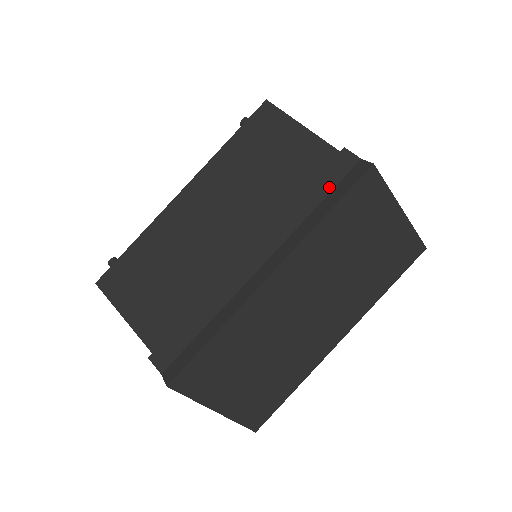
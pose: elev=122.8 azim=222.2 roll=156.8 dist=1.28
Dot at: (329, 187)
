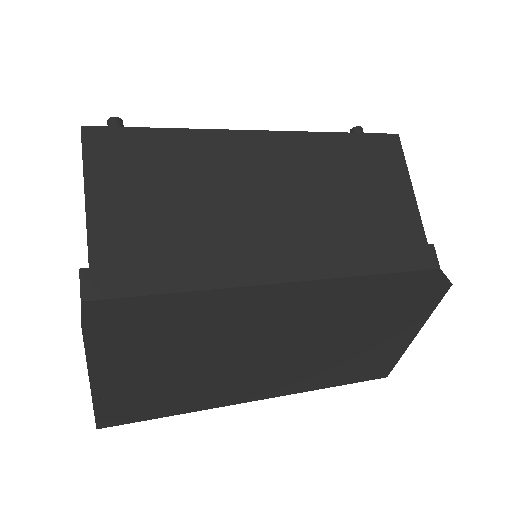
Dot at: (399, 267)
